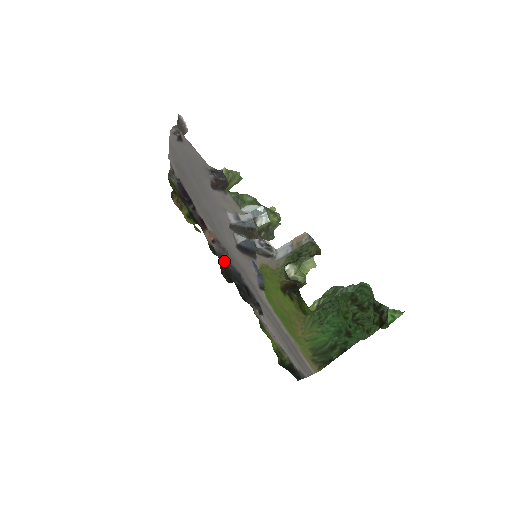
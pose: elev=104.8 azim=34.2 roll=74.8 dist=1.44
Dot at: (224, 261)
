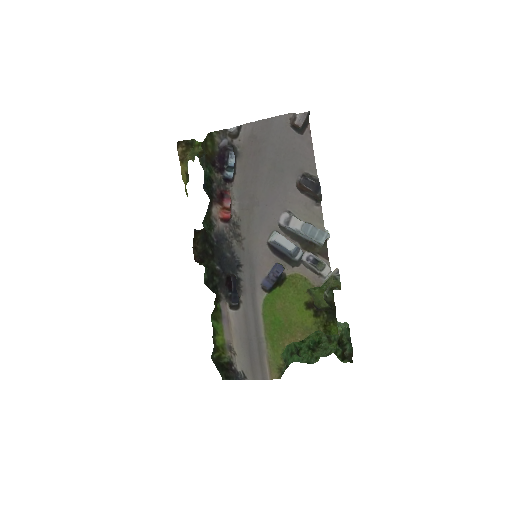
Dot at: (222, 243)
